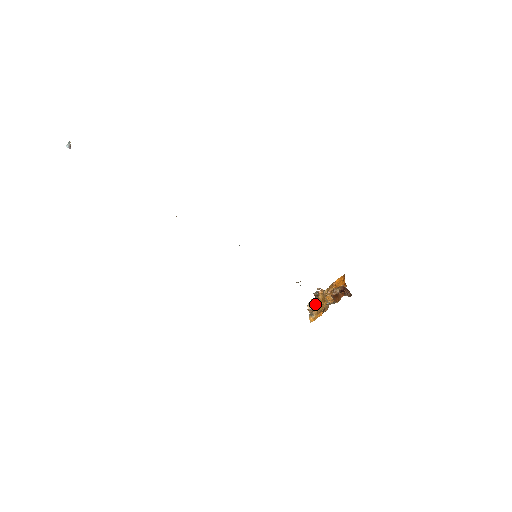
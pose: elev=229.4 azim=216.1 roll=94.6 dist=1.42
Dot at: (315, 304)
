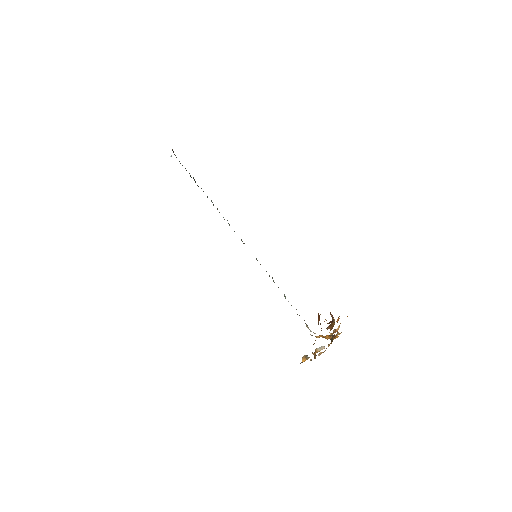
Dot at: occluded
